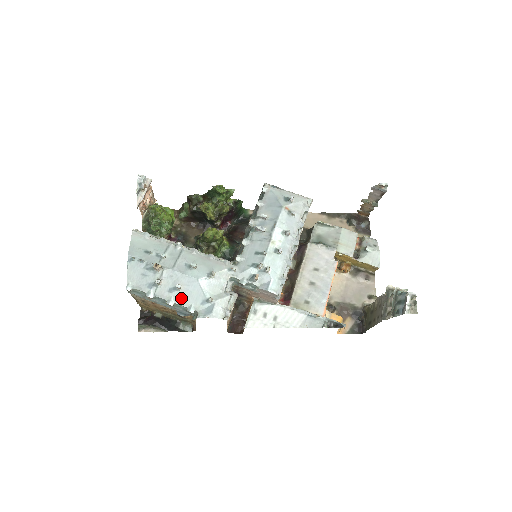
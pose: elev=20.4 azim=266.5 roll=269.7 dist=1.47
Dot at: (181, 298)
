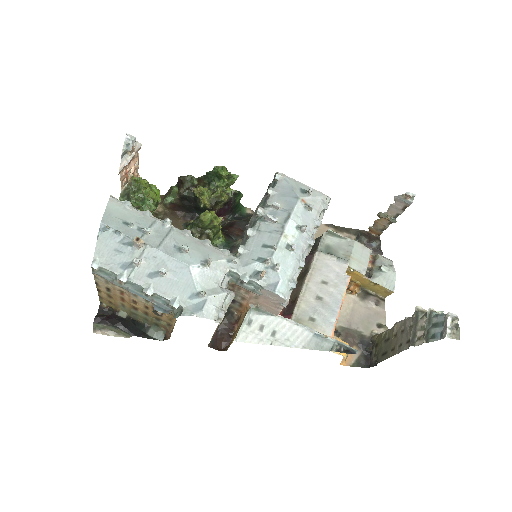
Dot at: (163, 287)
